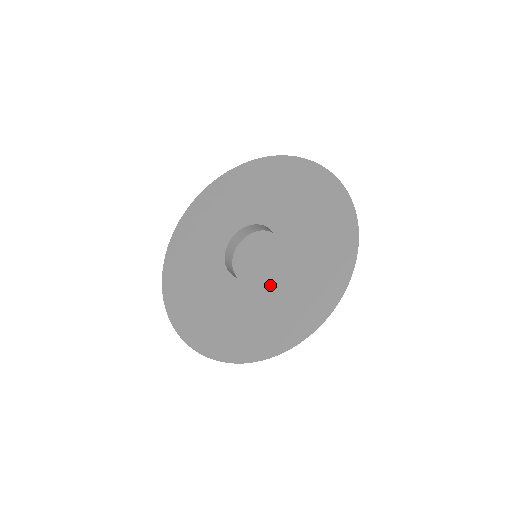
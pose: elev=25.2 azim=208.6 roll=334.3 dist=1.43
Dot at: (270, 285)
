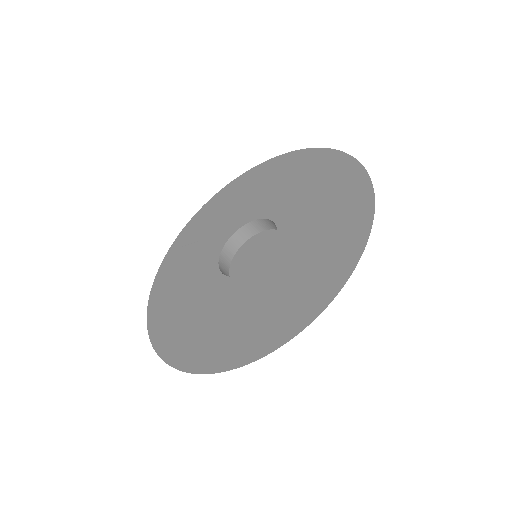
Dot at: (280, 261)
